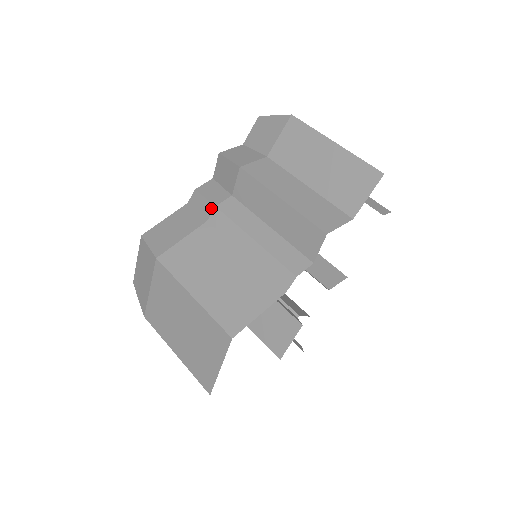
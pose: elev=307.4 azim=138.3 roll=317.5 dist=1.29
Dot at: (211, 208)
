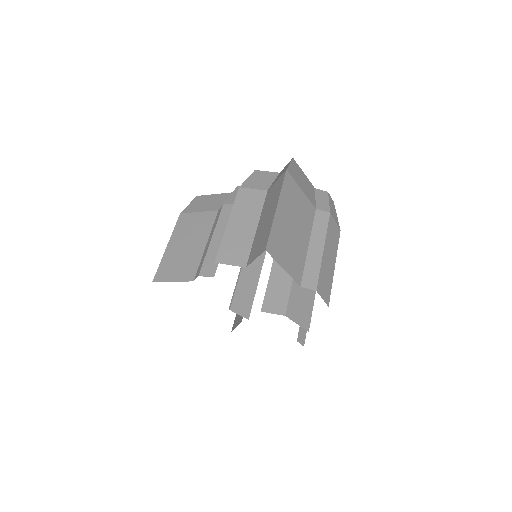
Dot at: (223, 204)
